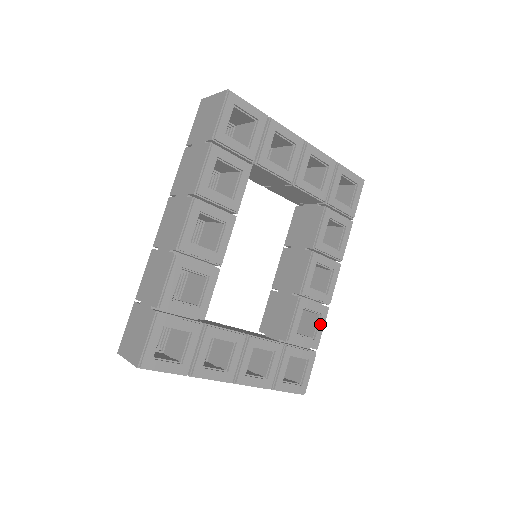
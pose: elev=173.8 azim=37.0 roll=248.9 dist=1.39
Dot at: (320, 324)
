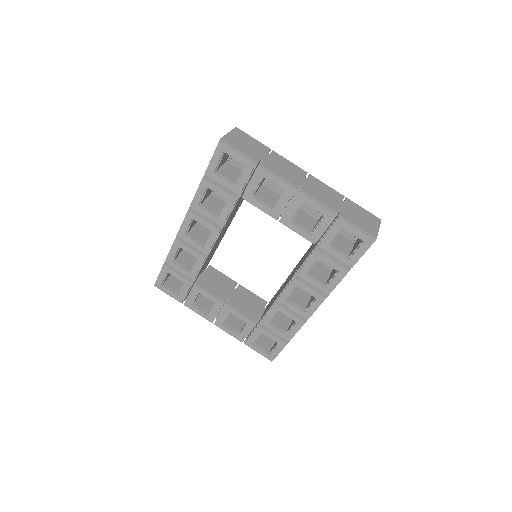
Dot at: (294, 328)
